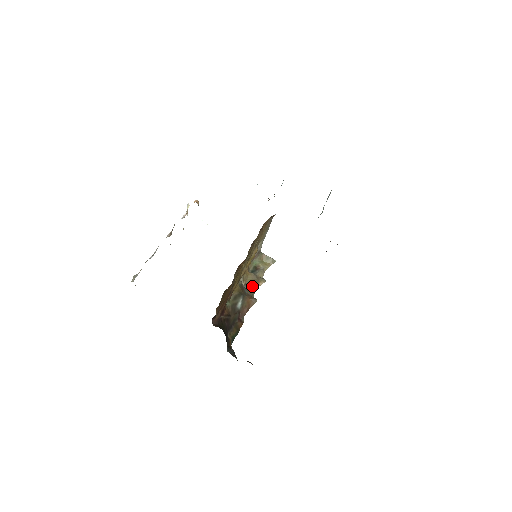
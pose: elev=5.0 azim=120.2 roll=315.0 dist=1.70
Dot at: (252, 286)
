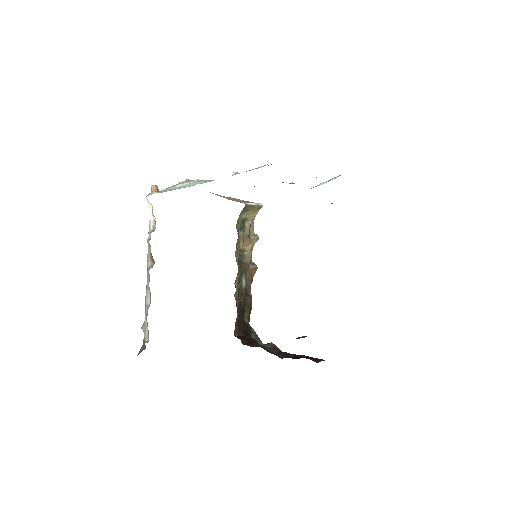
Dot at: (247, 250)
